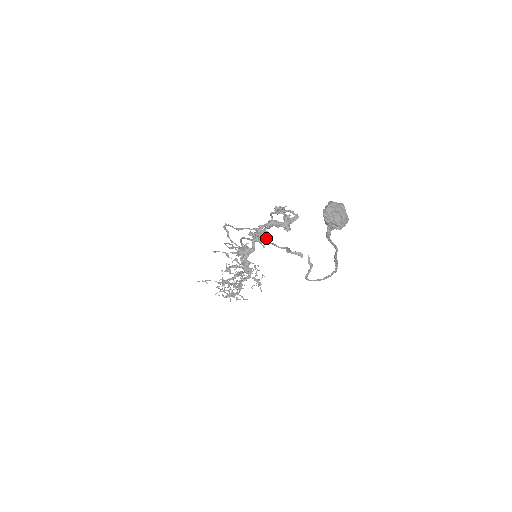
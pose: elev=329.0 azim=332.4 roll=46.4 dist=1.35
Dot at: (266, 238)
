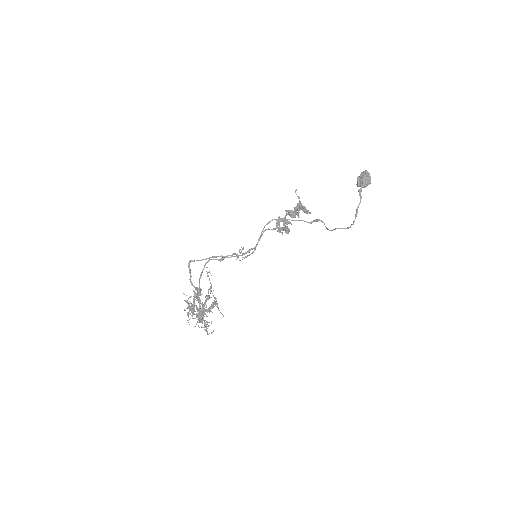
Dot at: (295, 217)
